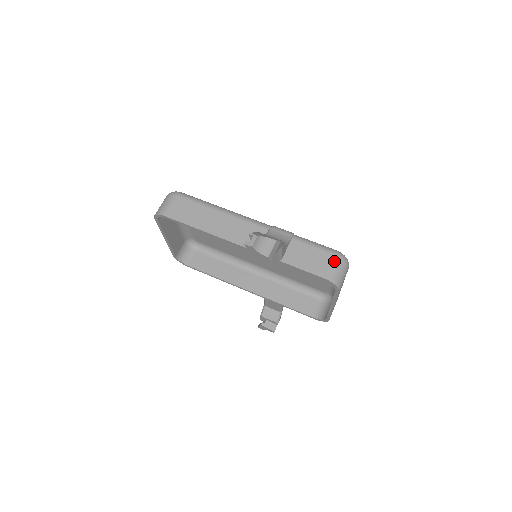
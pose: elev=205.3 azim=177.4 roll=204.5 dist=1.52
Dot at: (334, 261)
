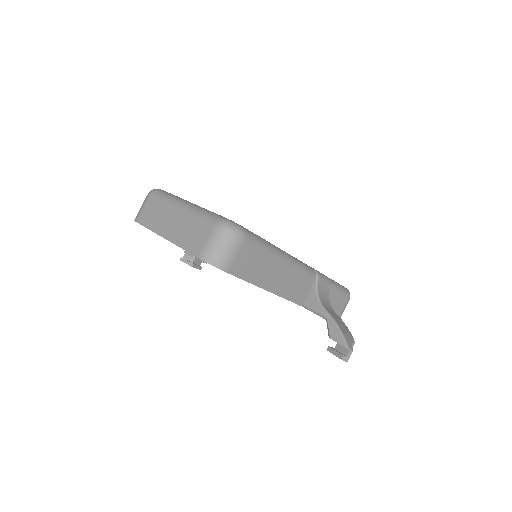
Dot at: (346, 305)
